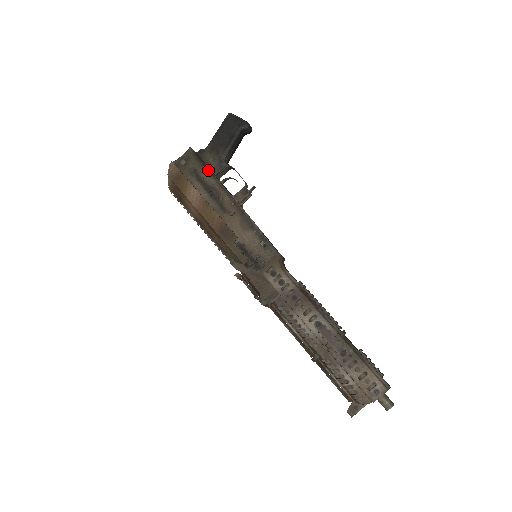
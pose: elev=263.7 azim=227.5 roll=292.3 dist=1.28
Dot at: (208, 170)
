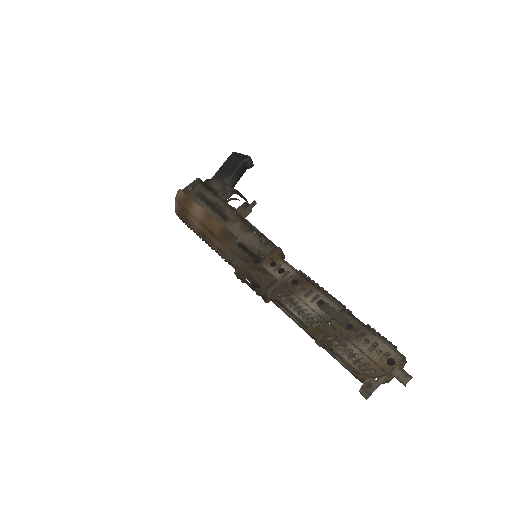
Dot at: (212, 191)
